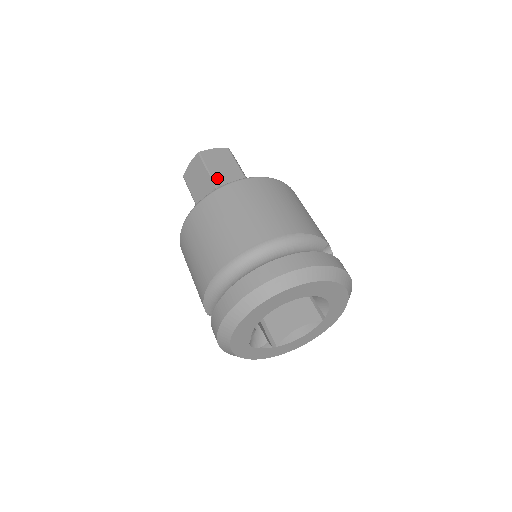
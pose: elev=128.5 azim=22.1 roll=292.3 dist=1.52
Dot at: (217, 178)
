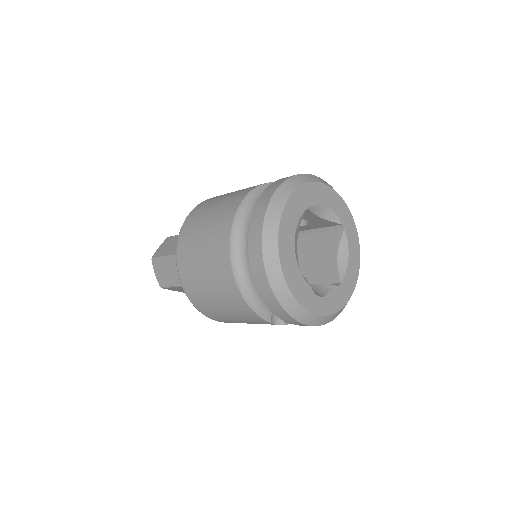
Dot at: occluded
